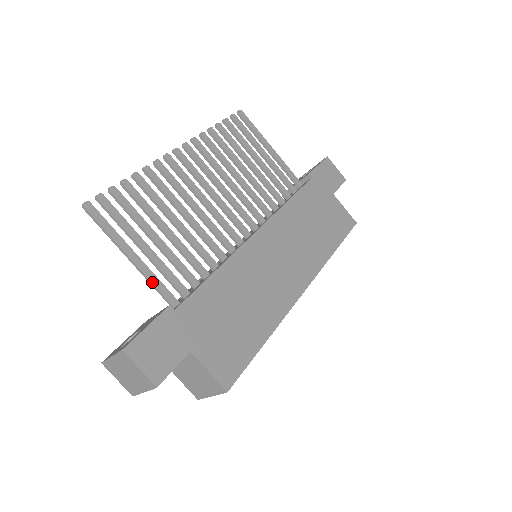
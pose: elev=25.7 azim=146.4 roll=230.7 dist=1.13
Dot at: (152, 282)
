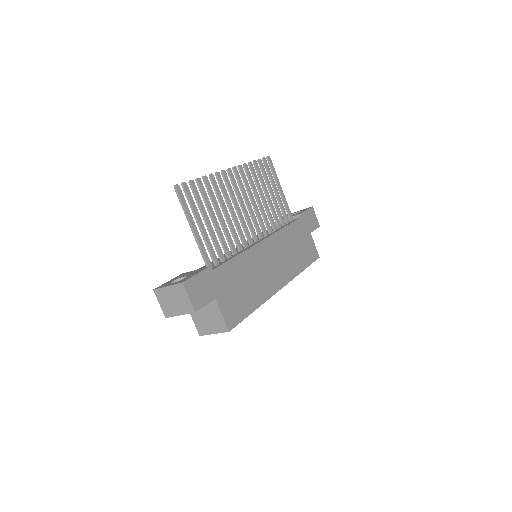
Dot at: (201, 249)
